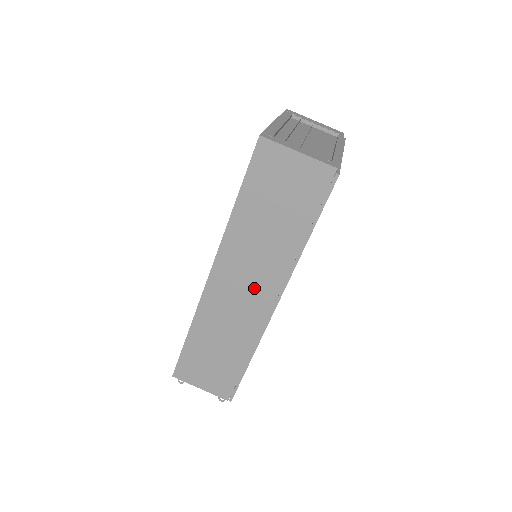
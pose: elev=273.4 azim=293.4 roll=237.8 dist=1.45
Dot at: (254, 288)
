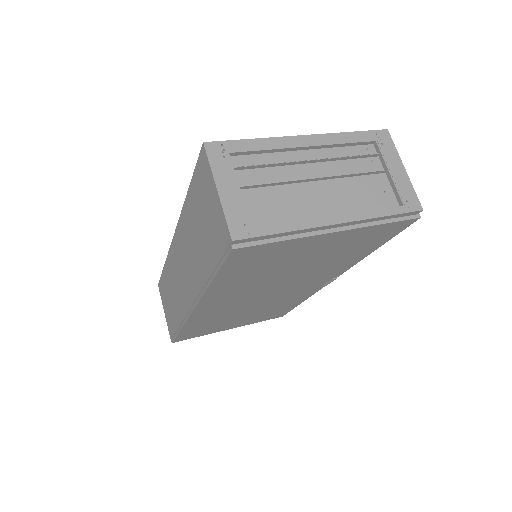
Dot at: (186, 279)
